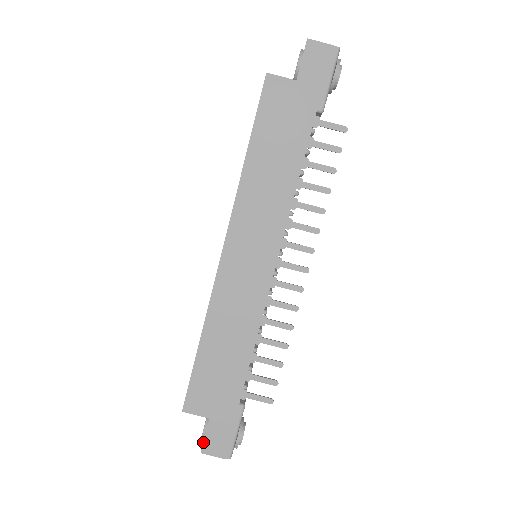
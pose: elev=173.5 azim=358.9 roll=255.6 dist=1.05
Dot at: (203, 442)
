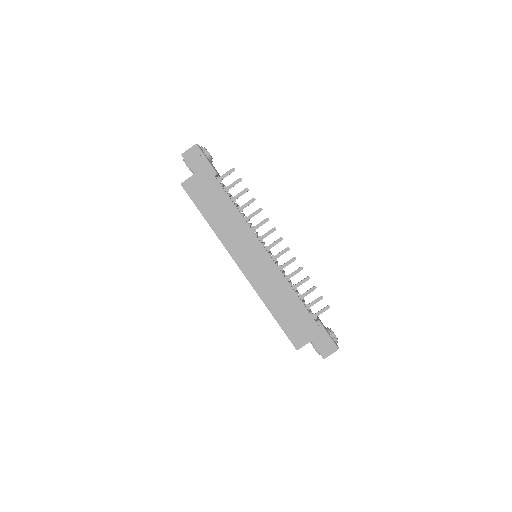
Dot at: (320, 354)
